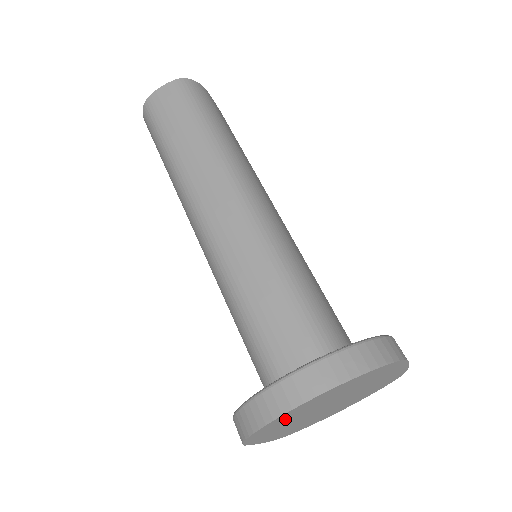
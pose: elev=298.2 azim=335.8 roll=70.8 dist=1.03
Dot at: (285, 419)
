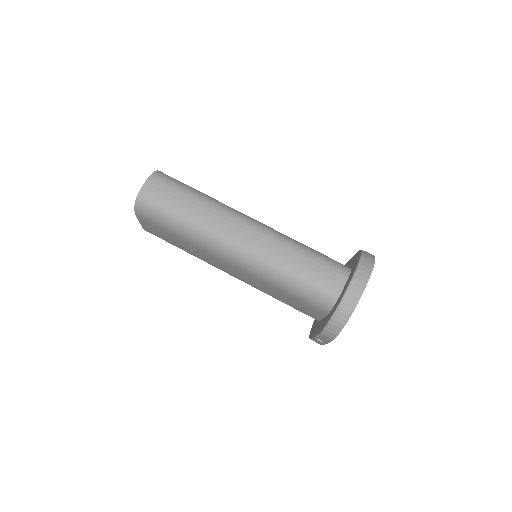
Dot at: occluded
